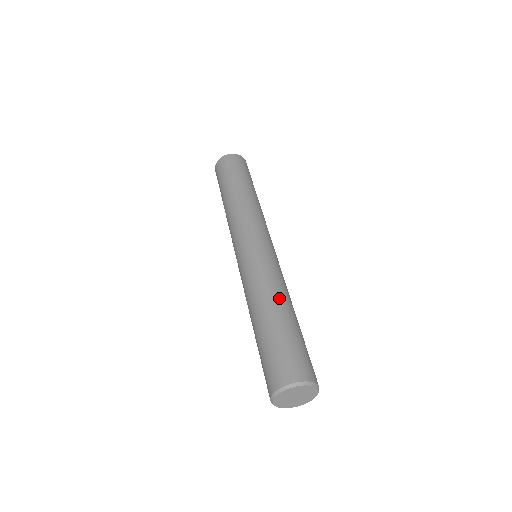
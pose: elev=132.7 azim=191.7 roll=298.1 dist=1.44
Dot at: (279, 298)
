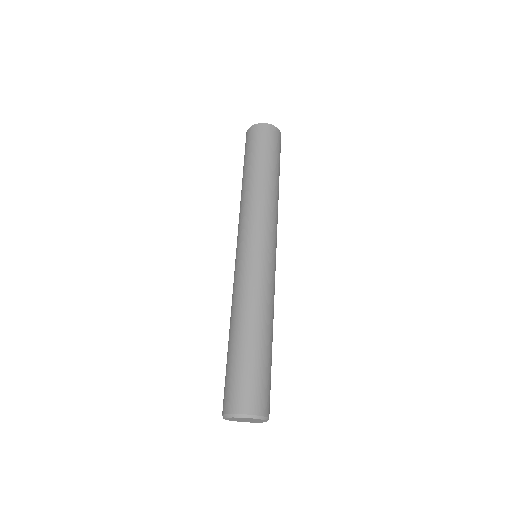
Dot at: (259, 319)
